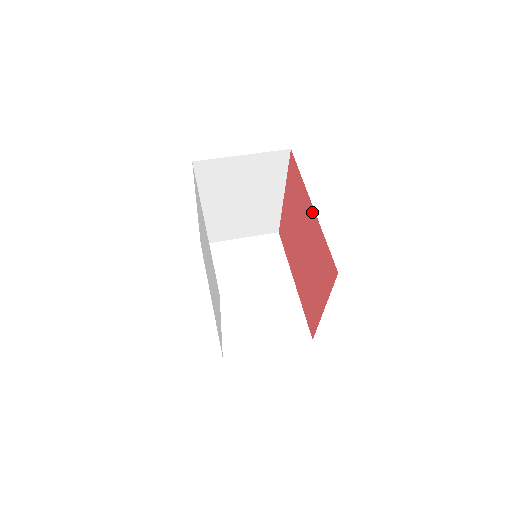
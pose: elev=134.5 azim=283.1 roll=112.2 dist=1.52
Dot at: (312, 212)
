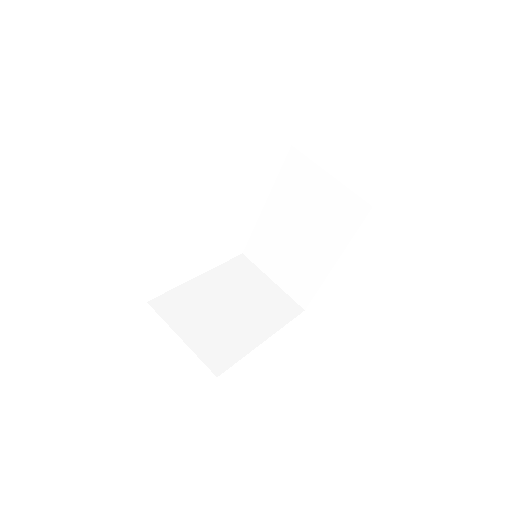
Dot at: occluded
